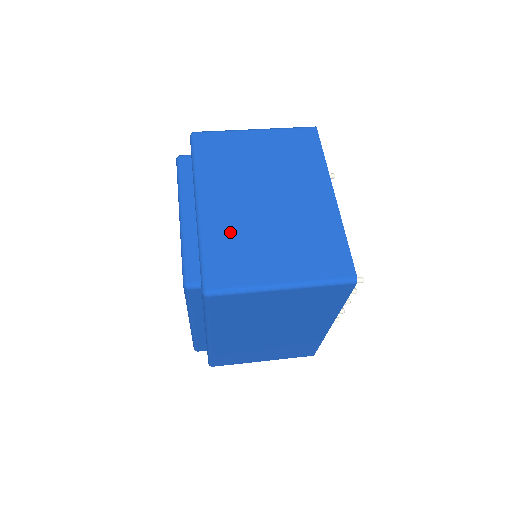
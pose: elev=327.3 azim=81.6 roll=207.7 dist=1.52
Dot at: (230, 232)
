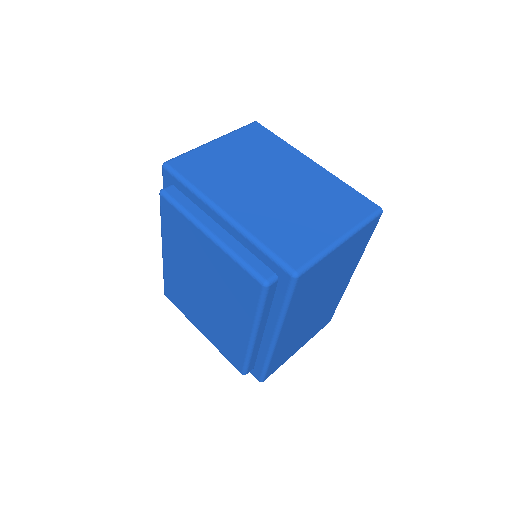
Dot at: (270, 221)
